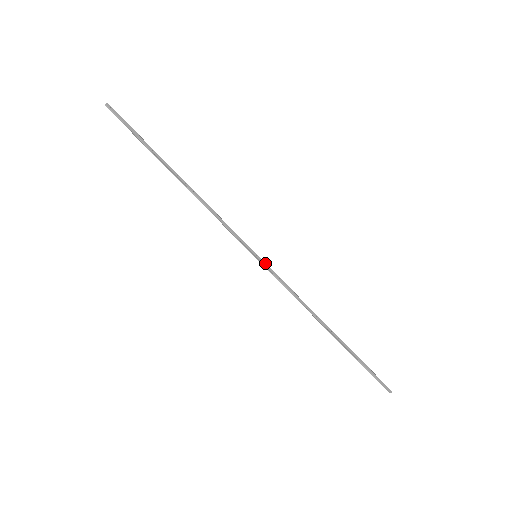
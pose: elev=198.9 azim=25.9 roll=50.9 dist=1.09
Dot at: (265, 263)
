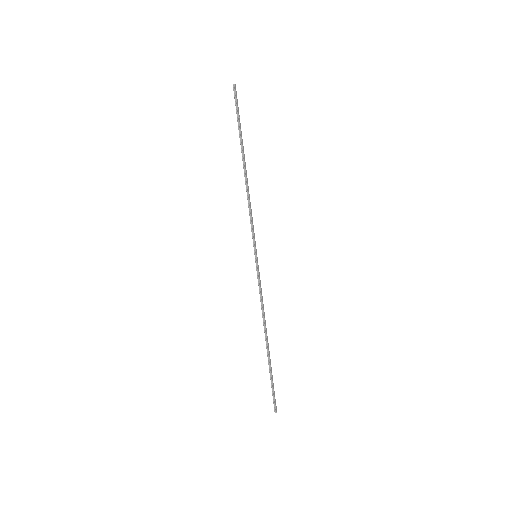
Dot at: (258, 265)
